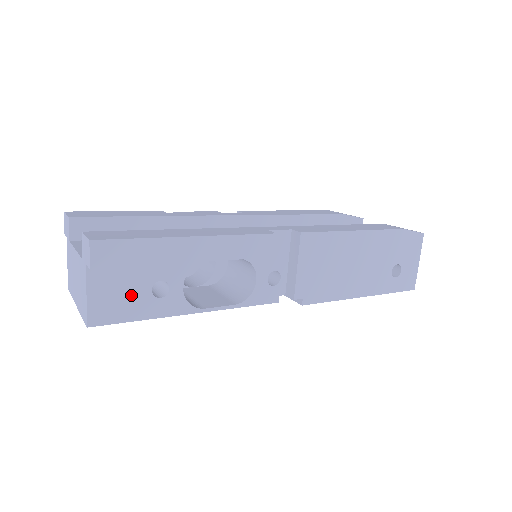
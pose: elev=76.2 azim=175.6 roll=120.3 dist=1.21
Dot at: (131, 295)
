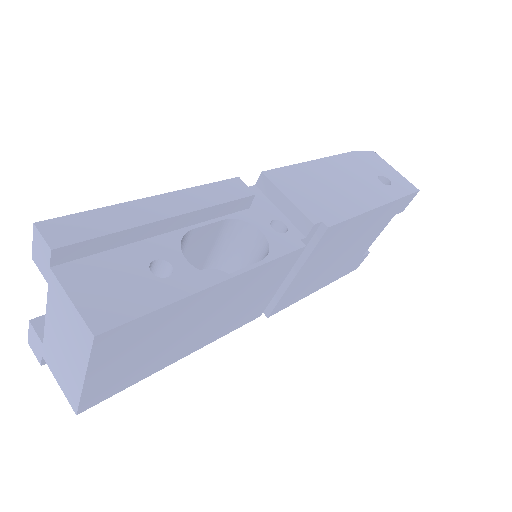
Dot at: (129, 284)
